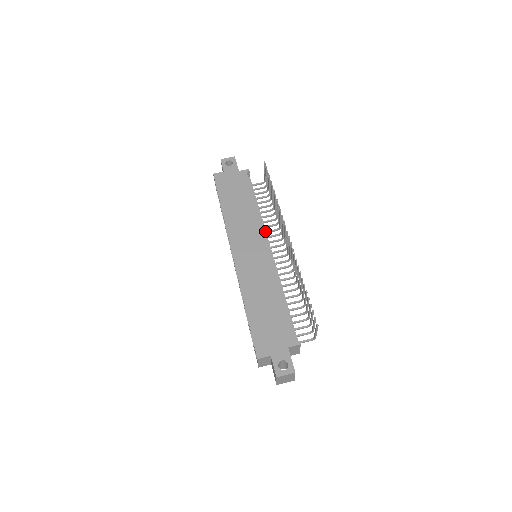
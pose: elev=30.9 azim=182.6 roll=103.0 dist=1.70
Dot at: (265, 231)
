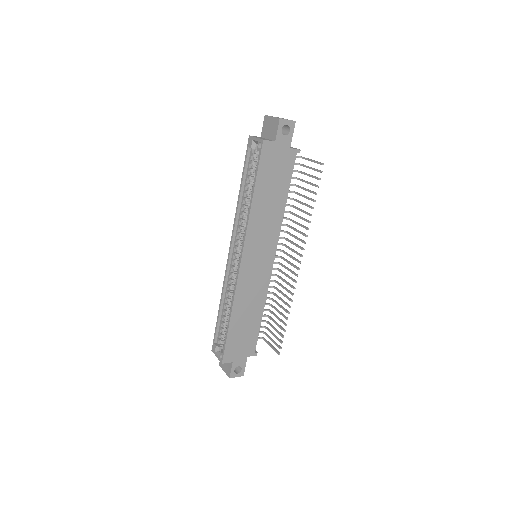
Dot at: occluded
